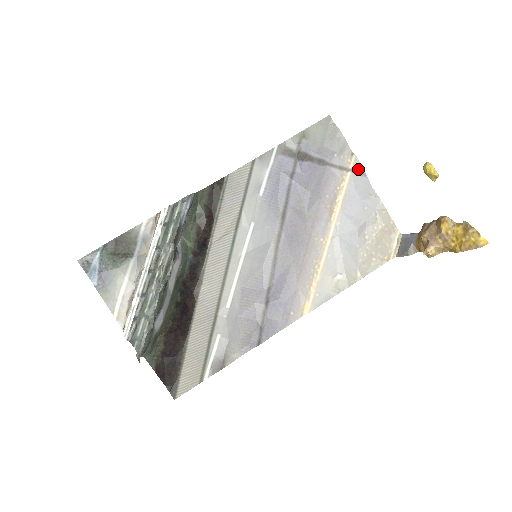
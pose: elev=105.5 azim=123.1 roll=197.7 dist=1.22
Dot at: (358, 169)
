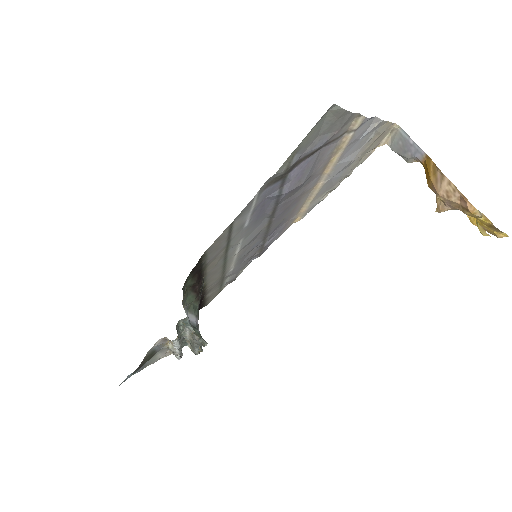
Dot at: (364, 122)
